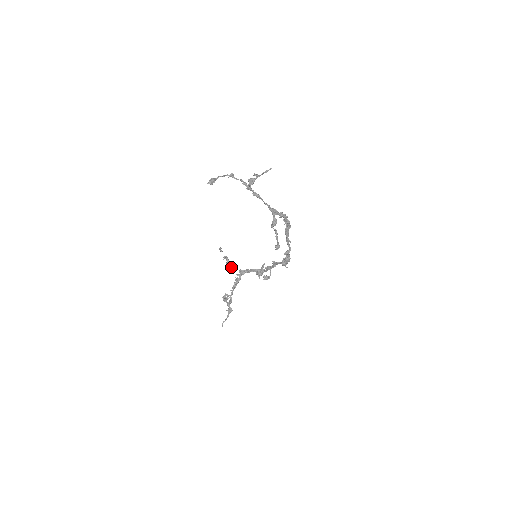
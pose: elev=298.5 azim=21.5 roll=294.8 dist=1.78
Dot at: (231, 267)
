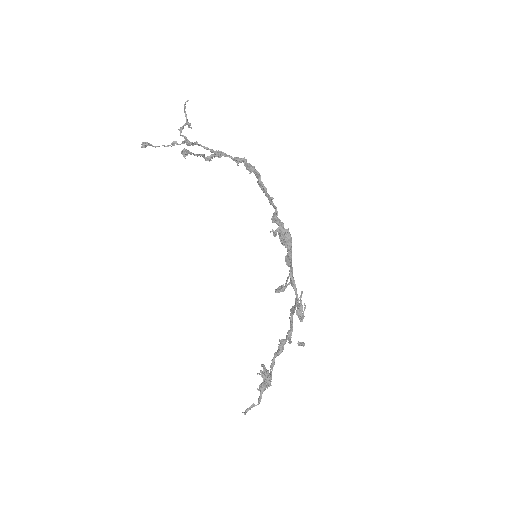
Dot at: occluded
